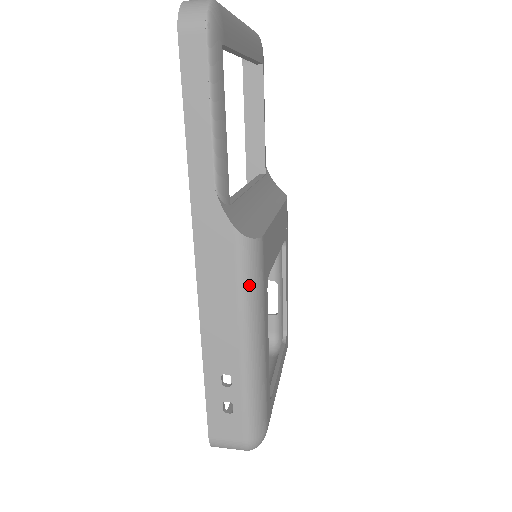
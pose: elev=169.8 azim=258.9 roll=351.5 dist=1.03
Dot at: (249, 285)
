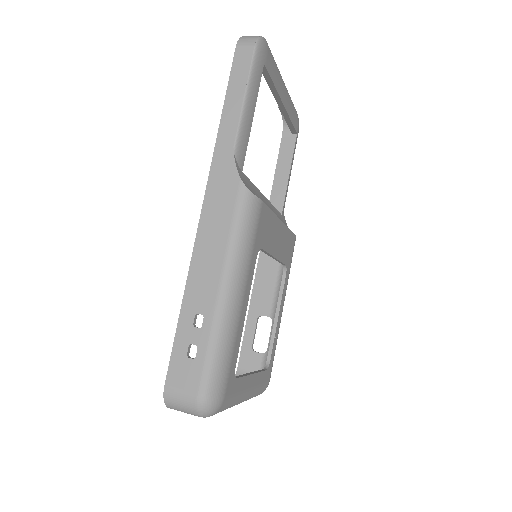
Dot at: (241, 231)
